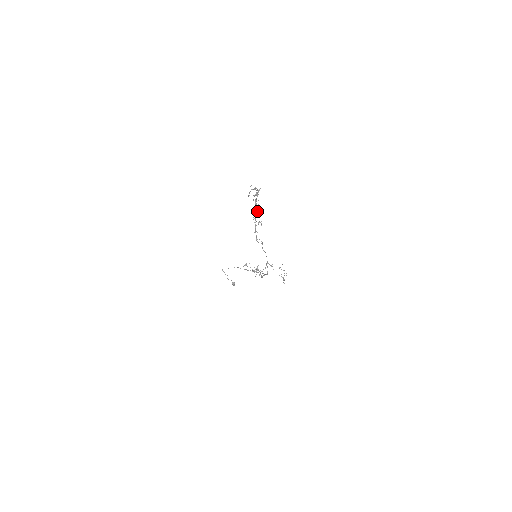
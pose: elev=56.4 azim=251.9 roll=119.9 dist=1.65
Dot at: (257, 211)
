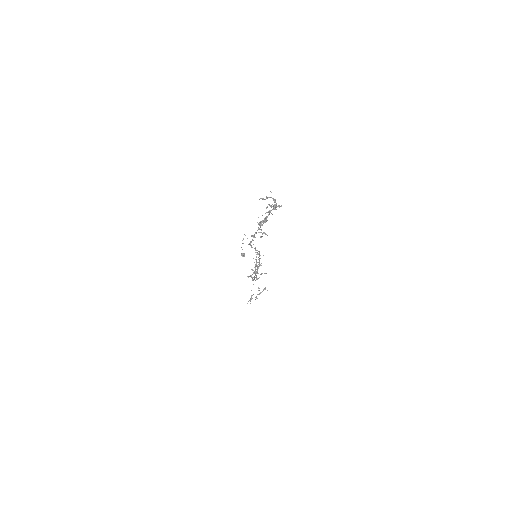
Dot at: (264, 221)
